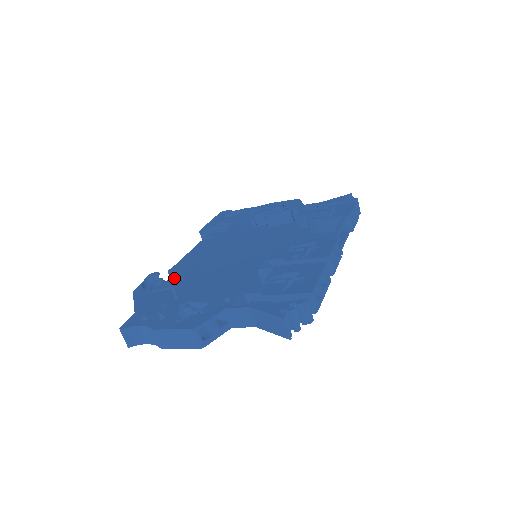
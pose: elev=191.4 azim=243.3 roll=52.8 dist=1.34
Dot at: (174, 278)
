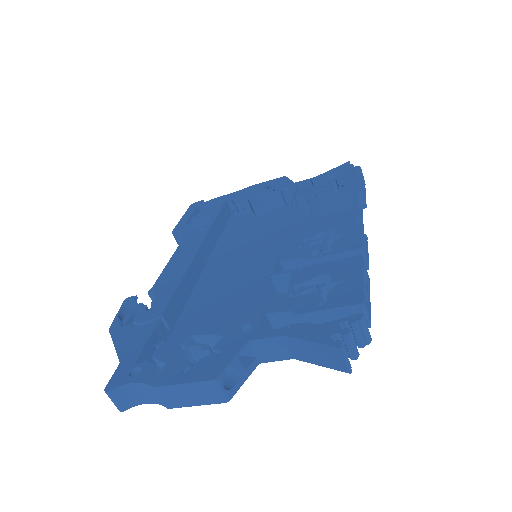
Dot at: (160, 302)
